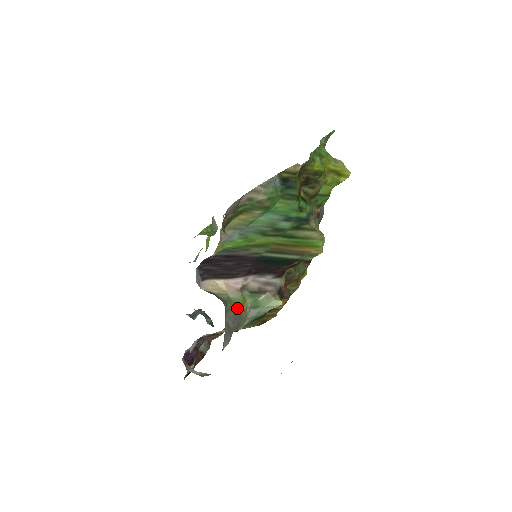
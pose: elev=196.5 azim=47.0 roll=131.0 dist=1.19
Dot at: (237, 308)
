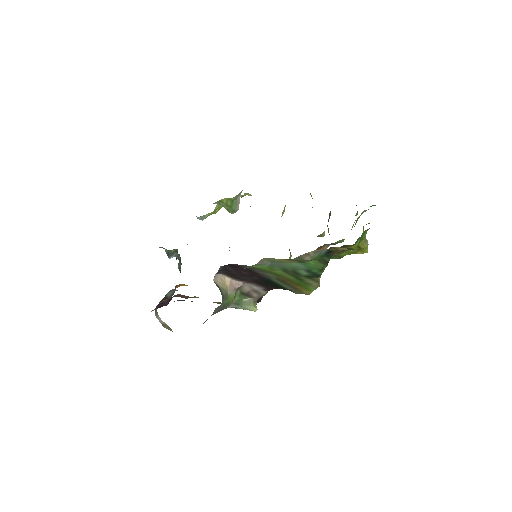
Dot at: (227, 303)
